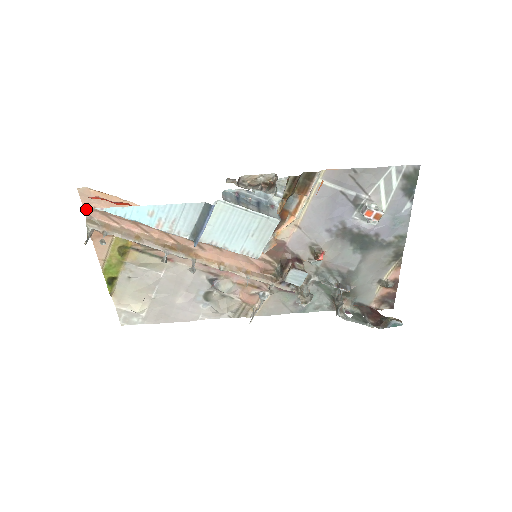
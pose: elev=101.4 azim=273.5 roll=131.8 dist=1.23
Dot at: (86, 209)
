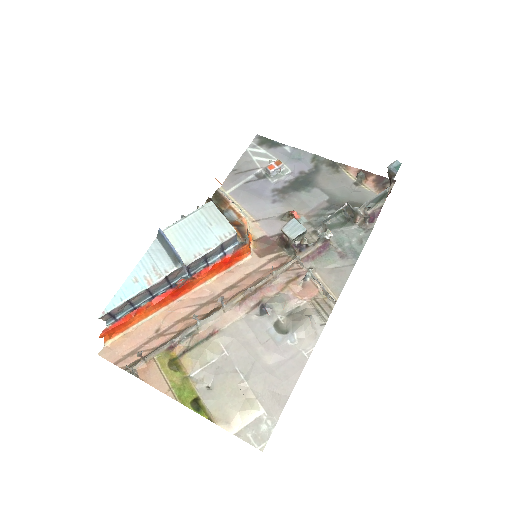
Dot at: (118, 364)
